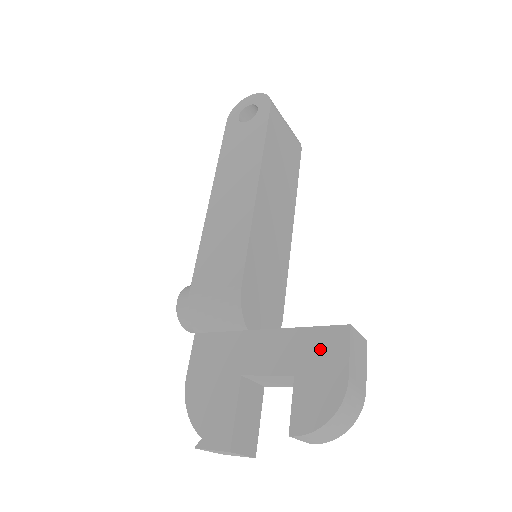
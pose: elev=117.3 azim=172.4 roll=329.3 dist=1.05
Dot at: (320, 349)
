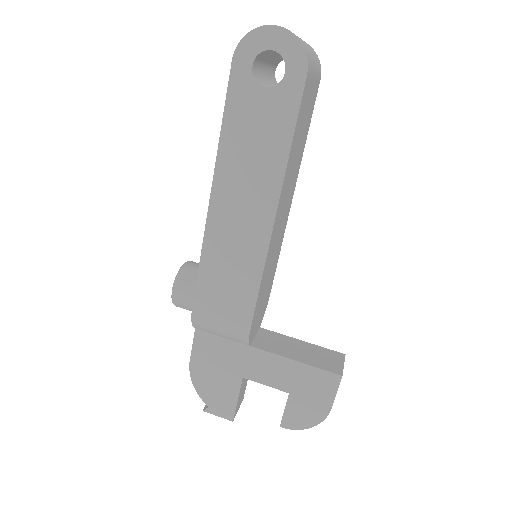
Dot at: (313, 384)
